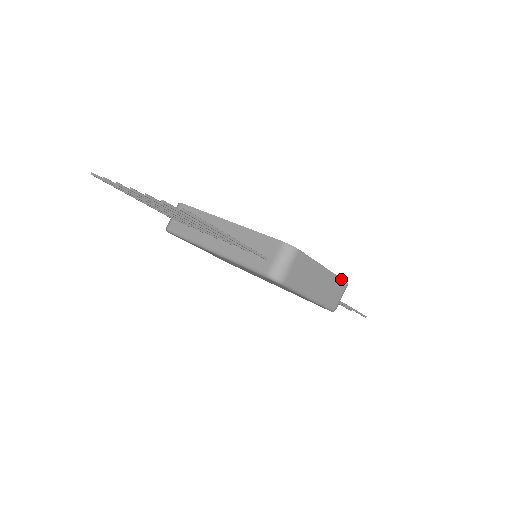
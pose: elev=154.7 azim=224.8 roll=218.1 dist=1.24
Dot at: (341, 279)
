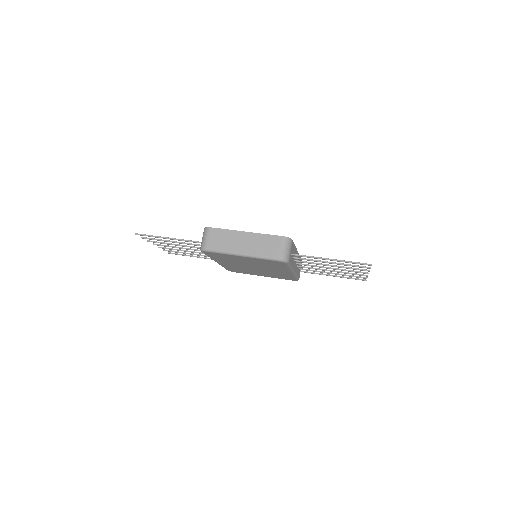
Dot at: (273, 235)
